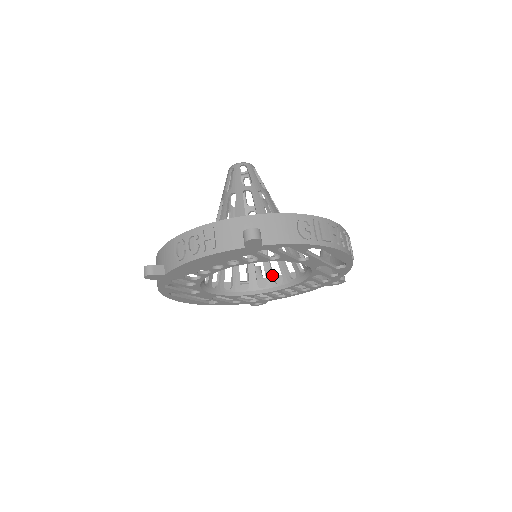
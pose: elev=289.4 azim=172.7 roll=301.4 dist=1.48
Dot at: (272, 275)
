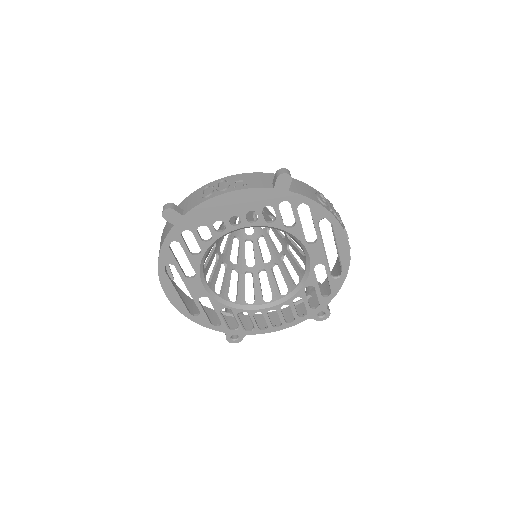
Dot at: (261, 293)
